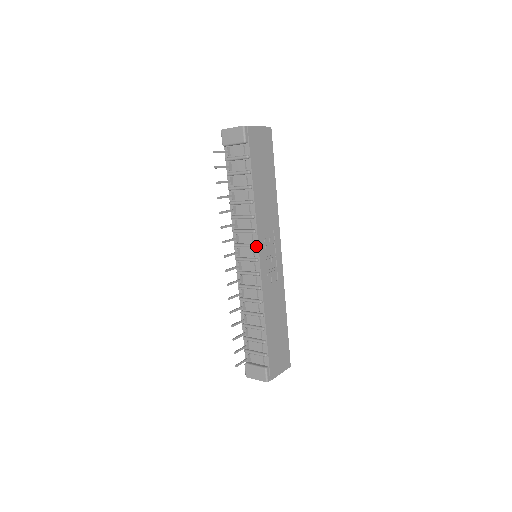
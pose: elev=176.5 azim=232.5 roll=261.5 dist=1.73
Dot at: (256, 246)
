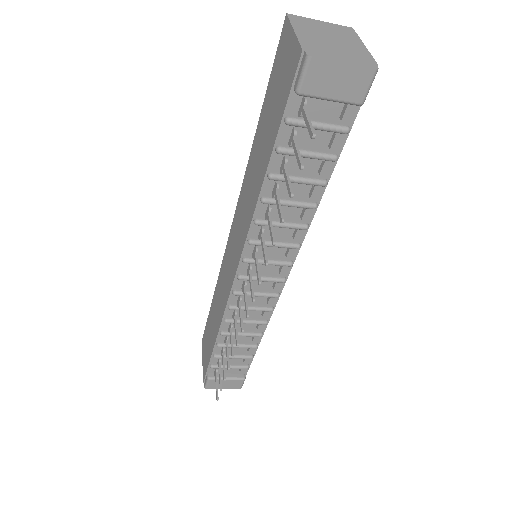
Dot at: (292, 265)
